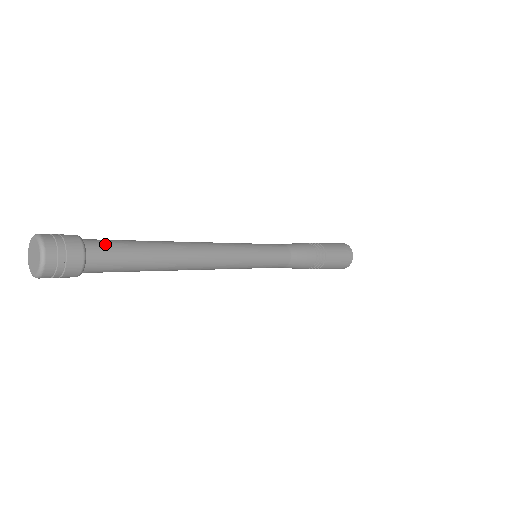
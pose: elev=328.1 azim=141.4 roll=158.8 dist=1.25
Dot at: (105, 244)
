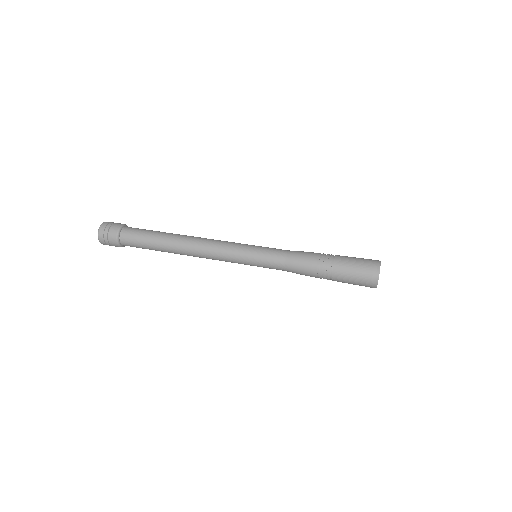
Dot at: (131, 235)
